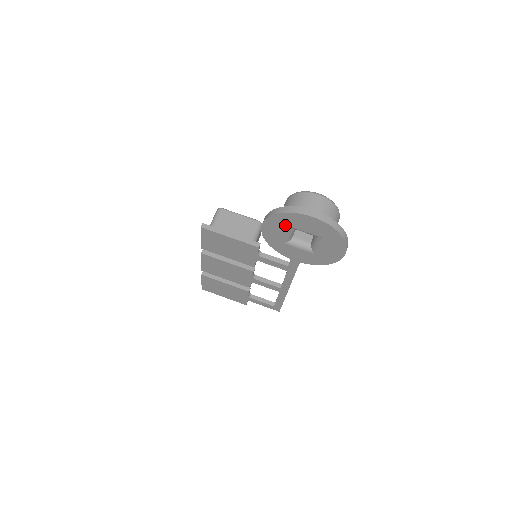
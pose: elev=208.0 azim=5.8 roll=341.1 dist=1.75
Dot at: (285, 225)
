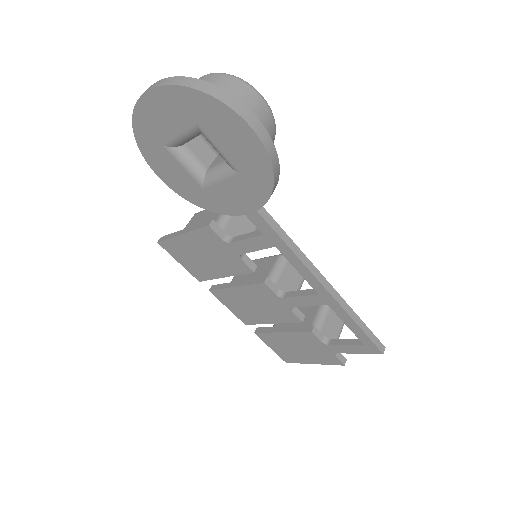
Dot at: (161, 149)
